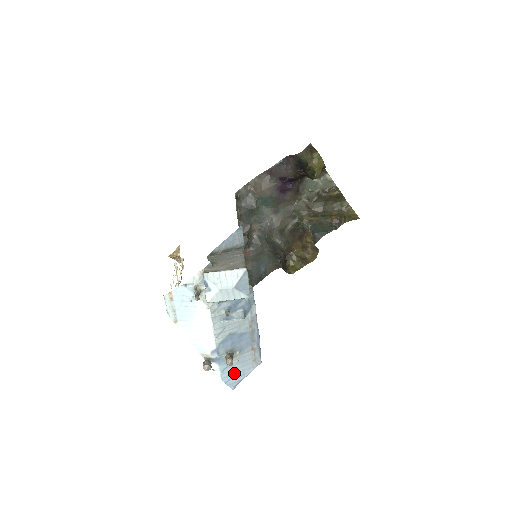
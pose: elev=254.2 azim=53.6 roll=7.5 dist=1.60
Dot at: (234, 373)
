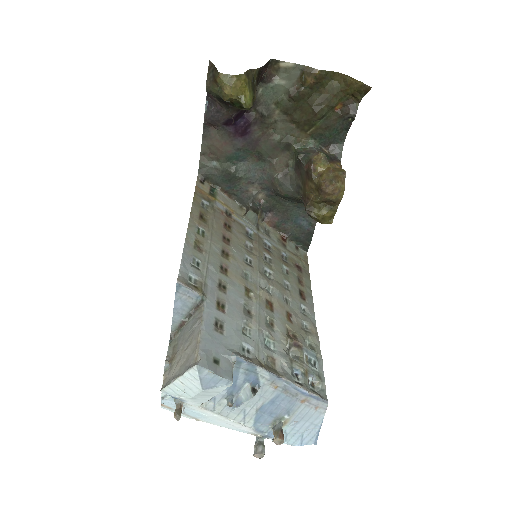
Dot at: (302, 432)
